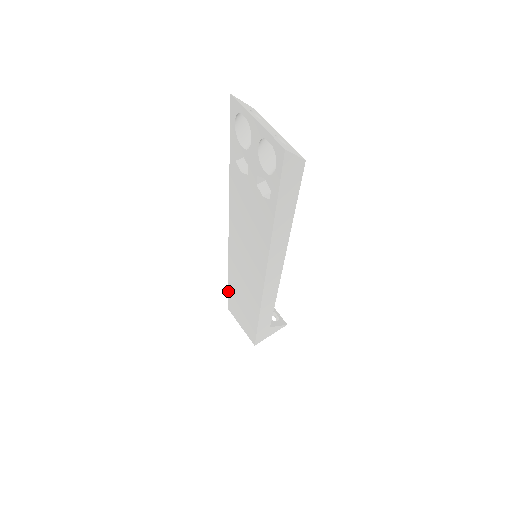
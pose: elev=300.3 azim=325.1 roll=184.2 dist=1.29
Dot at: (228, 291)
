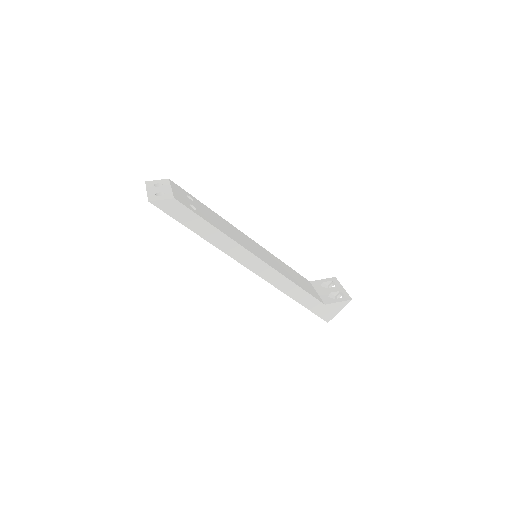
Dot at: occluded
